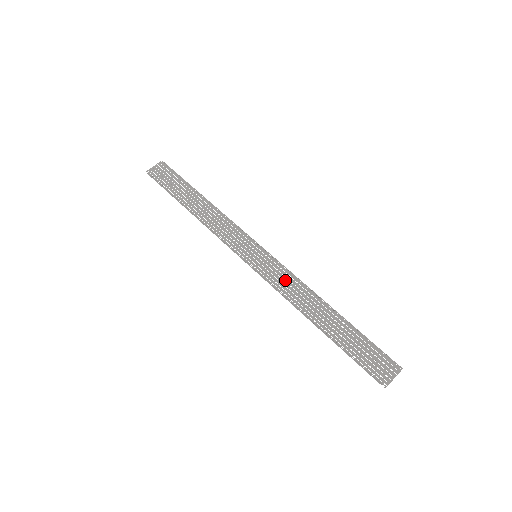
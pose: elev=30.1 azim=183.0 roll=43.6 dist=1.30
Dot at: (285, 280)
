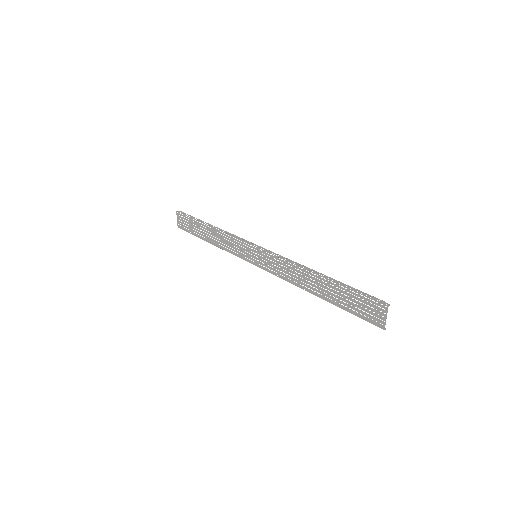
Dot at: (280, 267)
